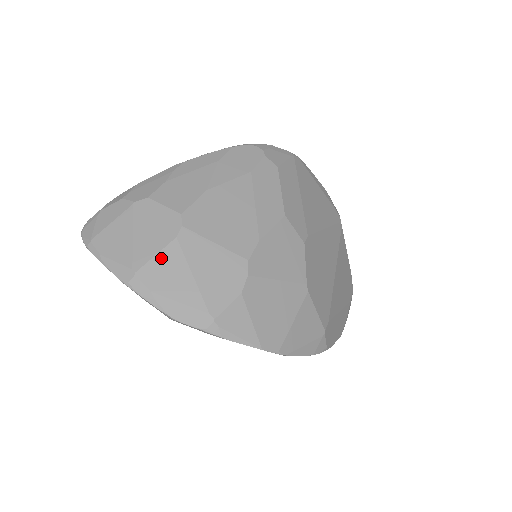
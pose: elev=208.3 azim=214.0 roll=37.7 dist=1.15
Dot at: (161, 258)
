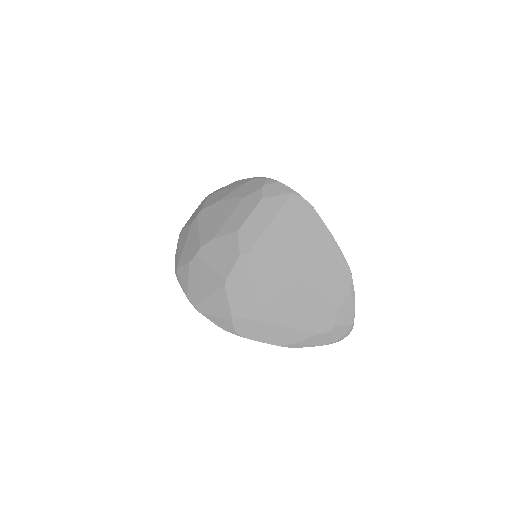
Dot at: (186, 229)
